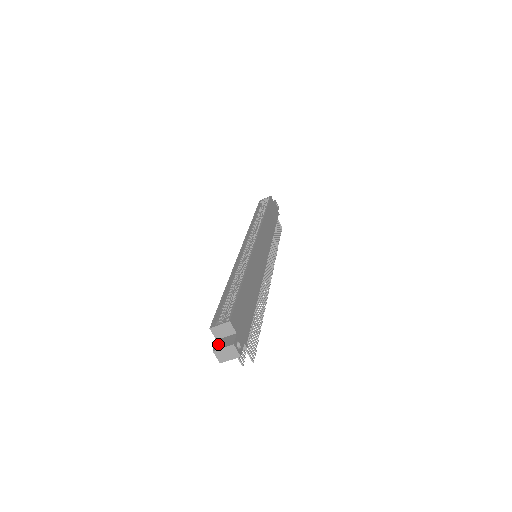
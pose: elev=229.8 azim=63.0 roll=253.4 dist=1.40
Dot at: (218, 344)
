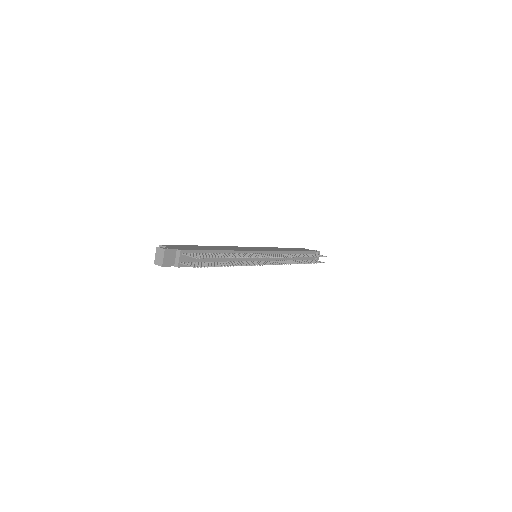
Dot at: occluded
